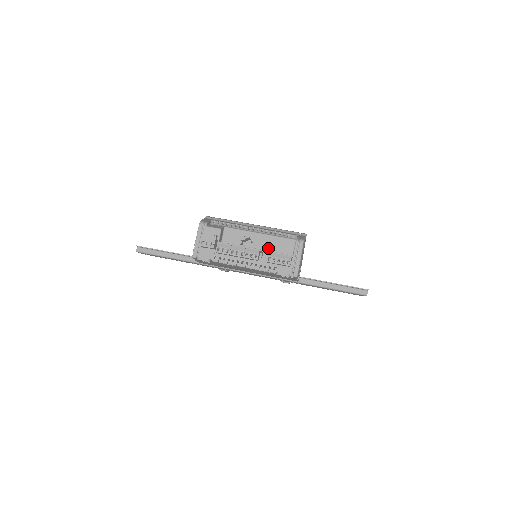
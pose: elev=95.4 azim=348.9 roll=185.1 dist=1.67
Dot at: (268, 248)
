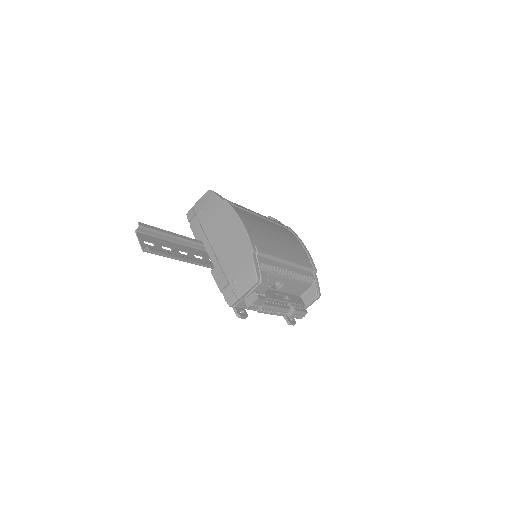
Dot at: (289, 291)
